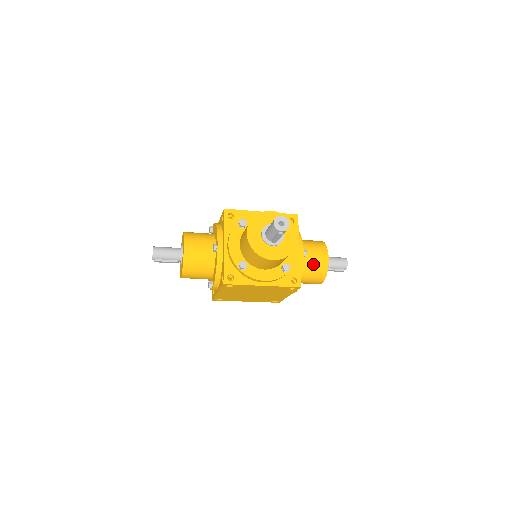
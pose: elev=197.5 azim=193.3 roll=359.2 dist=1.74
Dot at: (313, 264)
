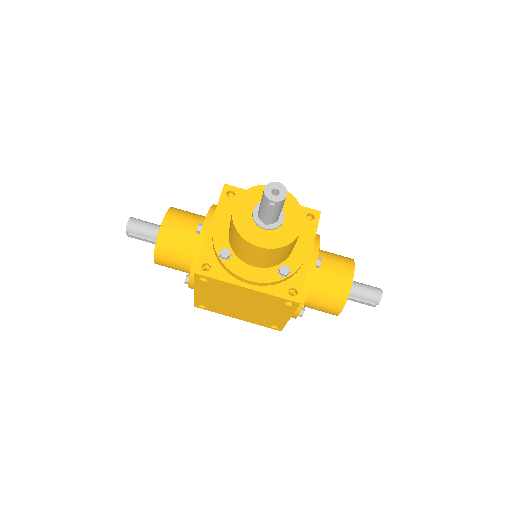
Dot at: (329, 281)
